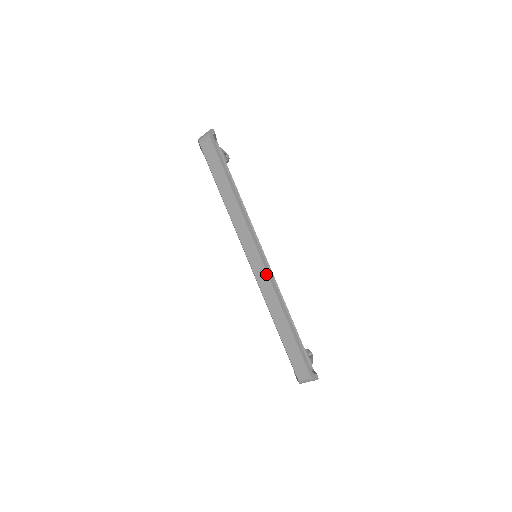
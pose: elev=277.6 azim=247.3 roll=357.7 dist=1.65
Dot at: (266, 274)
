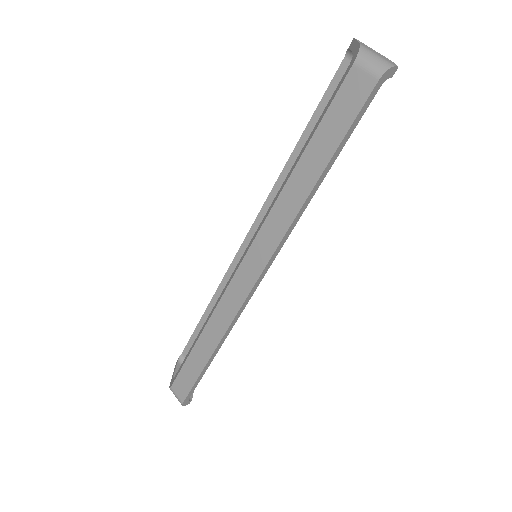
Dot at: (239, 305)
